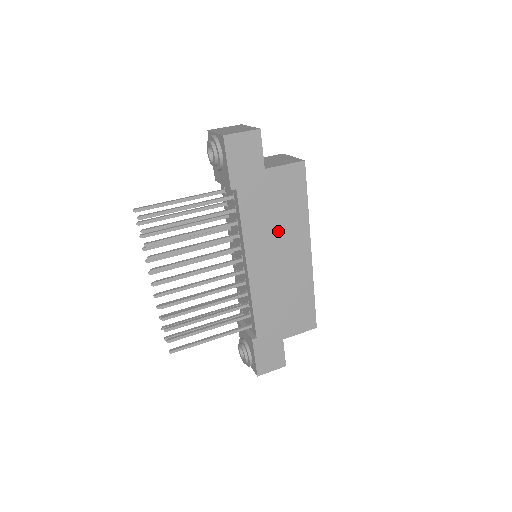
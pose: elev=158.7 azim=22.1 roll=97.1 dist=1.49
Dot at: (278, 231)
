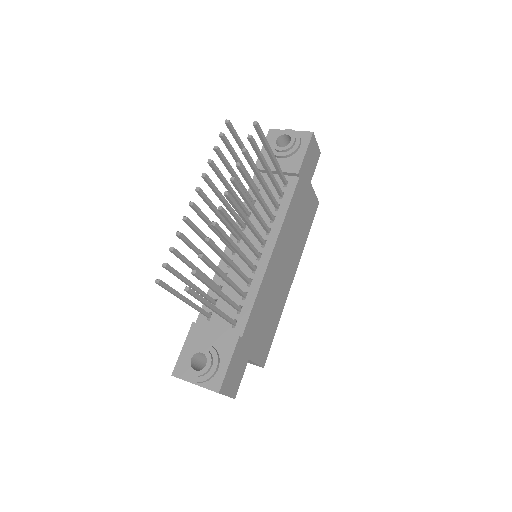
Dot at: (293, 240)
